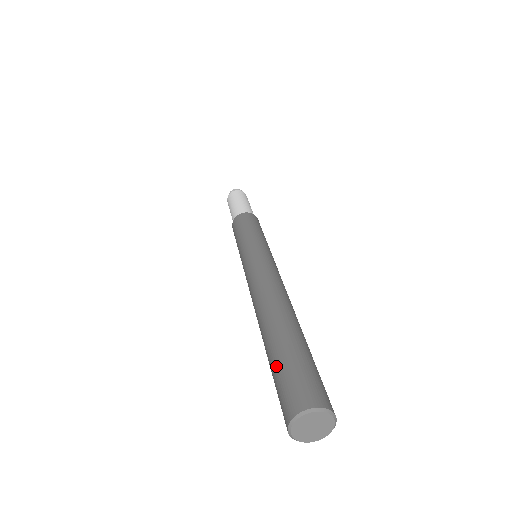
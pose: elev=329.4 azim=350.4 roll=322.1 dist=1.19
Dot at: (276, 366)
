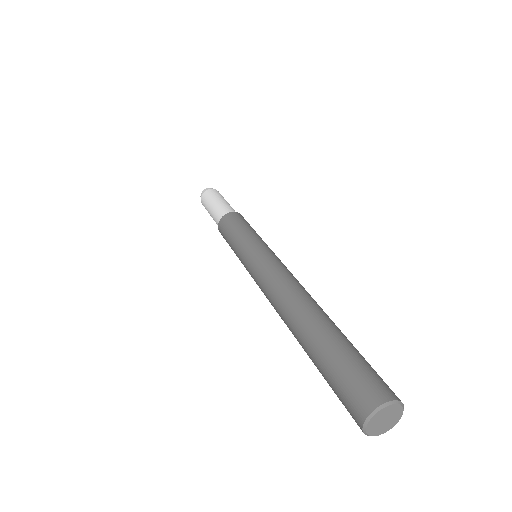
Dot at: (331, 364)
